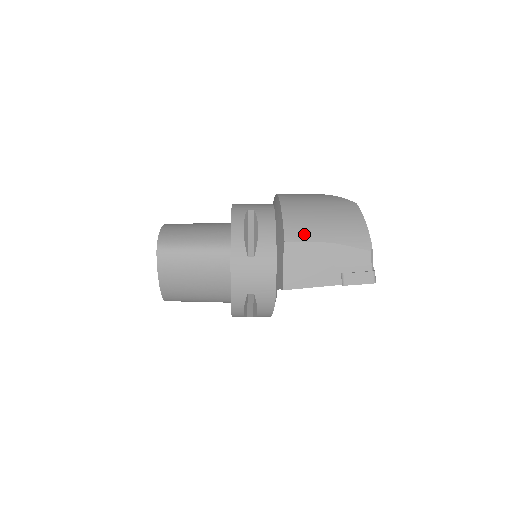
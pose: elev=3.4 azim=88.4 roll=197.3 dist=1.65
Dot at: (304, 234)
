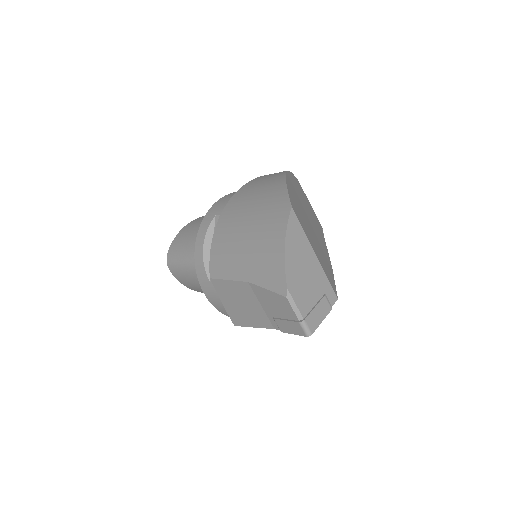
Dot at: (224, 269)
